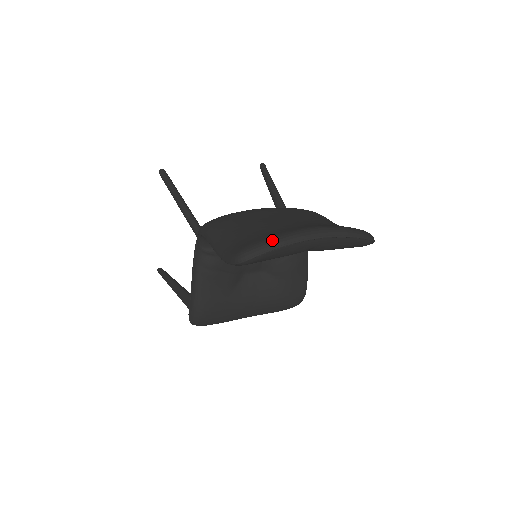
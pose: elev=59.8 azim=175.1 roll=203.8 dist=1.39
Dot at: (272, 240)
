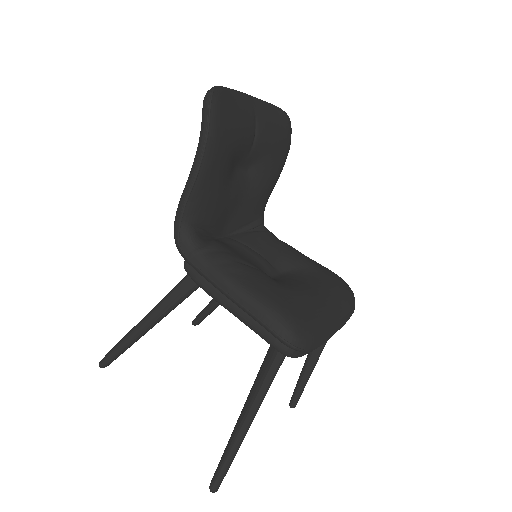
Dot at: occluded
